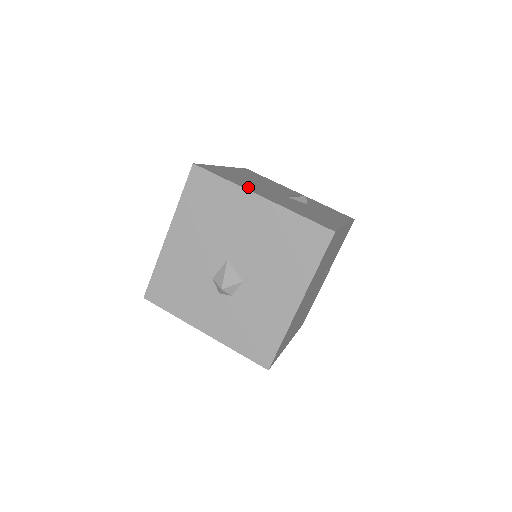
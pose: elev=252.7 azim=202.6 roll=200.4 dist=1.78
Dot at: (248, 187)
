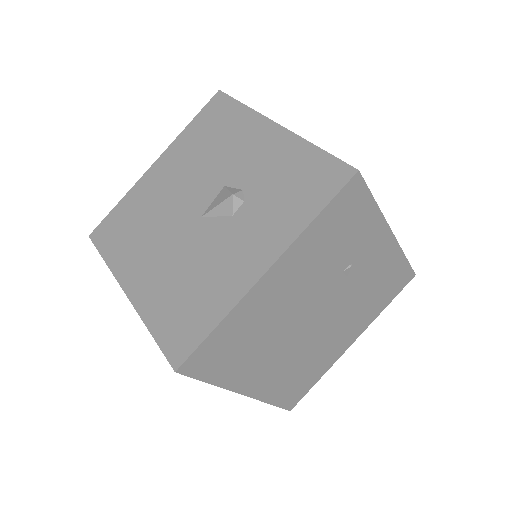
Dot at: (127, 261)
